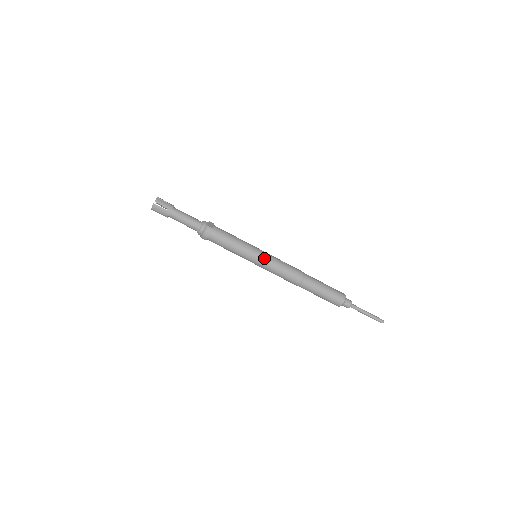
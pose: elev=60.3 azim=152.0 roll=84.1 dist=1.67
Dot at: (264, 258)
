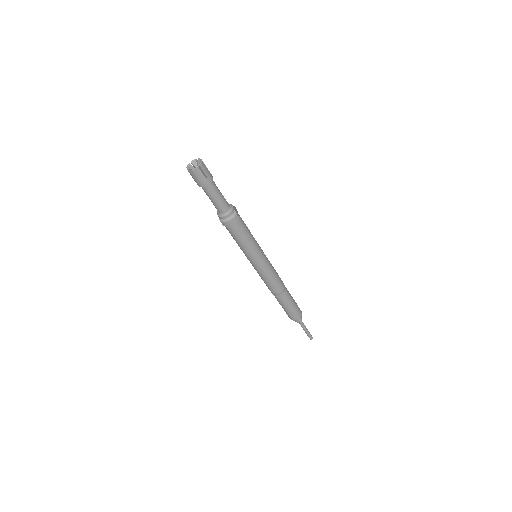
Dot at: (265, 262)
